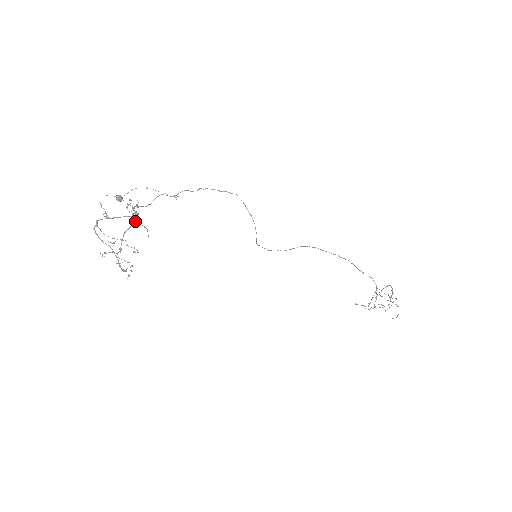
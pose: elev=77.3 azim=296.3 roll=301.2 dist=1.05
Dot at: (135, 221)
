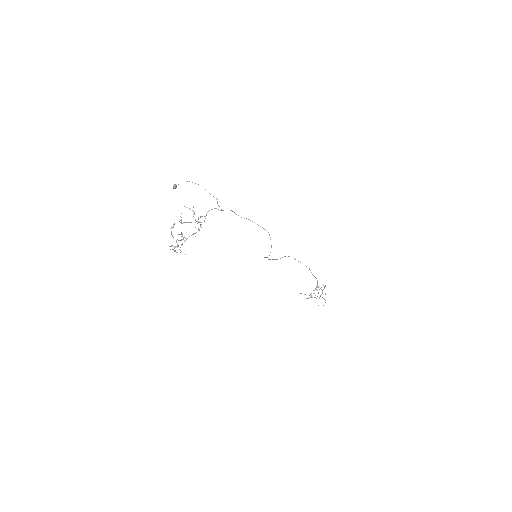
Dot at: (198, 230)
